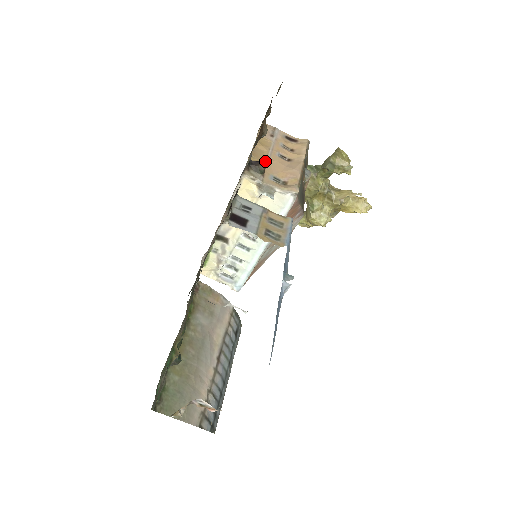
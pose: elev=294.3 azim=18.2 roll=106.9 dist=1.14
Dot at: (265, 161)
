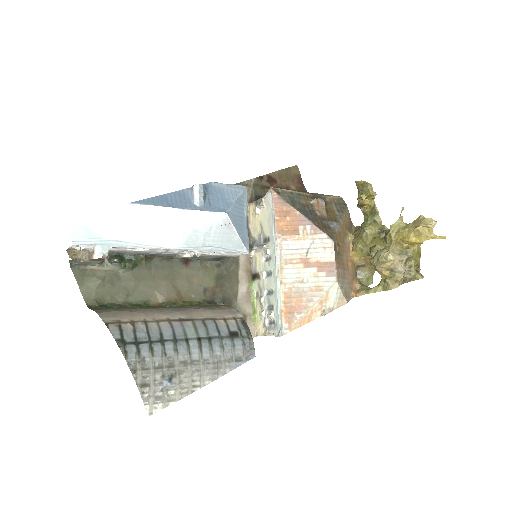
Dot at: occluded
